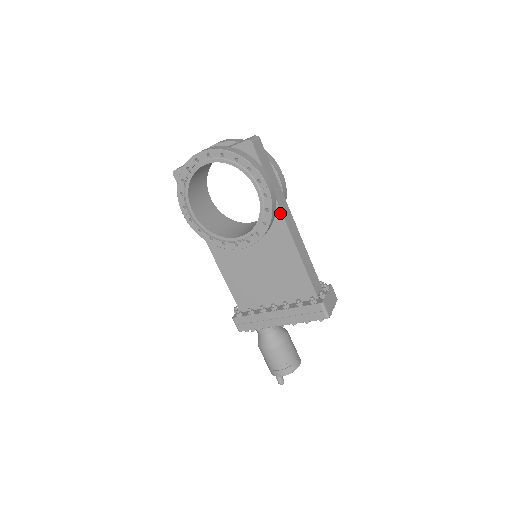
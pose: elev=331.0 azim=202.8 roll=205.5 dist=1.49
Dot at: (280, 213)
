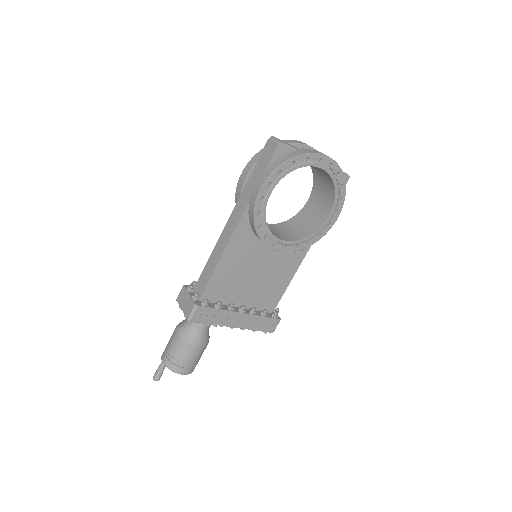
Dot at: occluded
